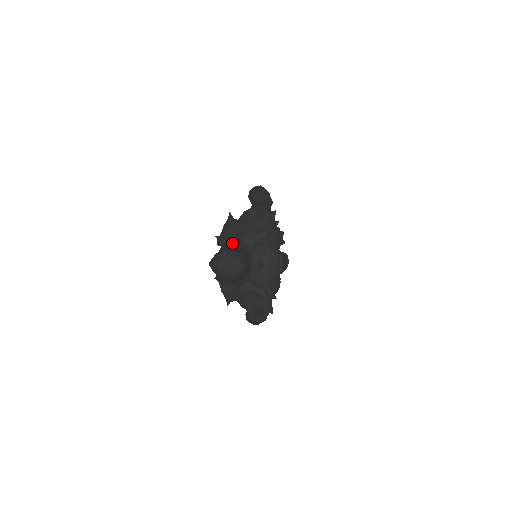
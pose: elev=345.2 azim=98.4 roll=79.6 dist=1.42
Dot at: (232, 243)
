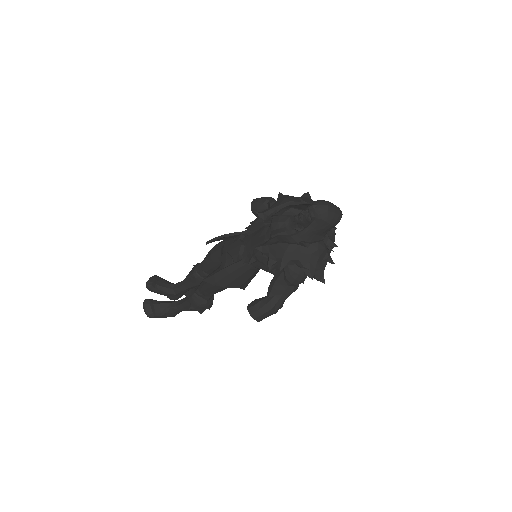
Dot at: occluded
